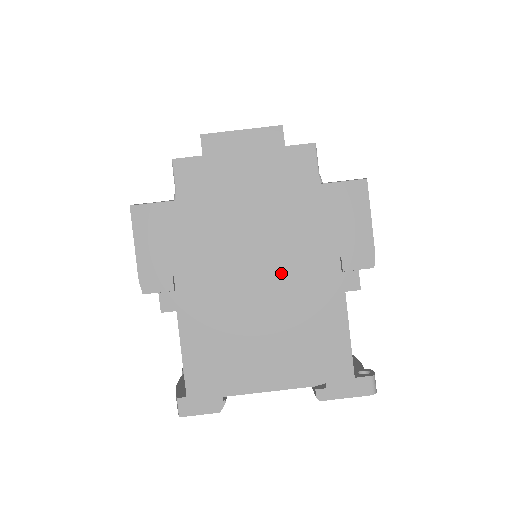
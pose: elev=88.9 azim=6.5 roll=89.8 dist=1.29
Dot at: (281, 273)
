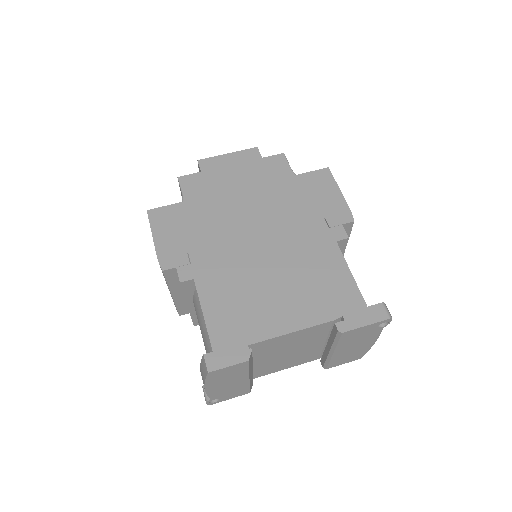
Dot at: (279, 237)
